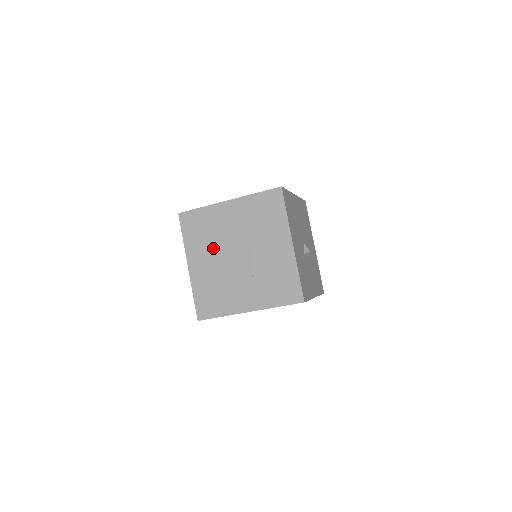
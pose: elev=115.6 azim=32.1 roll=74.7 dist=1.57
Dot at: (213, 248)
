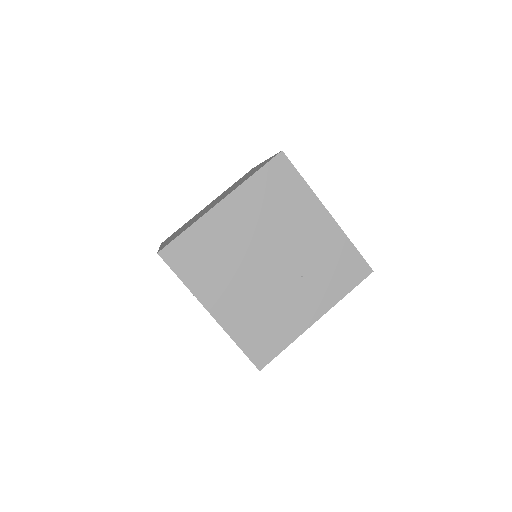
Dot at: (233, 272)
